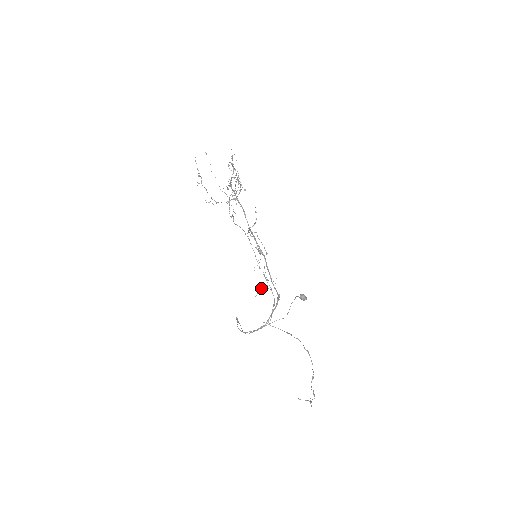
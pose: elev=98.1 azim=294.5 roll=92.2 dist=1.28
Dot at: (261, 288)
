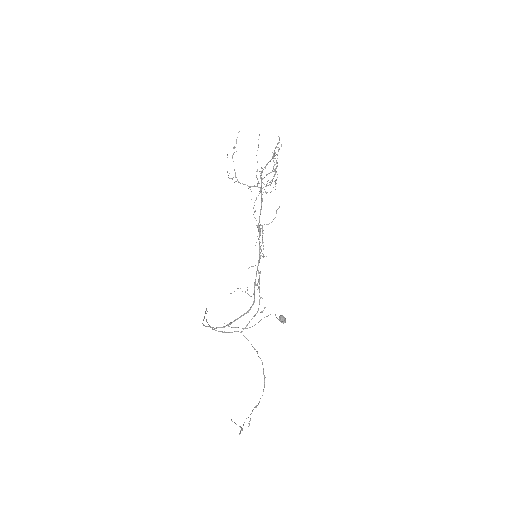
Dot at: (240, 288)
